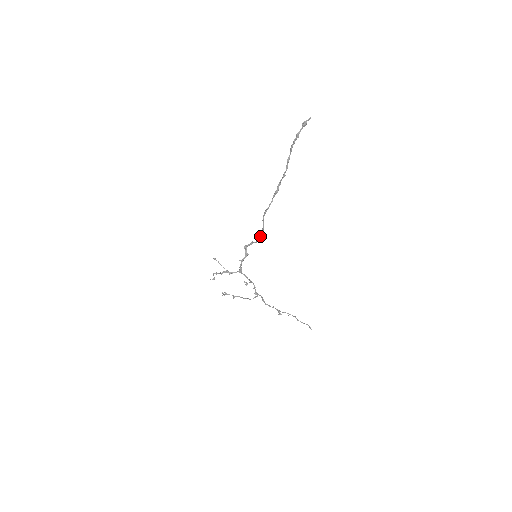
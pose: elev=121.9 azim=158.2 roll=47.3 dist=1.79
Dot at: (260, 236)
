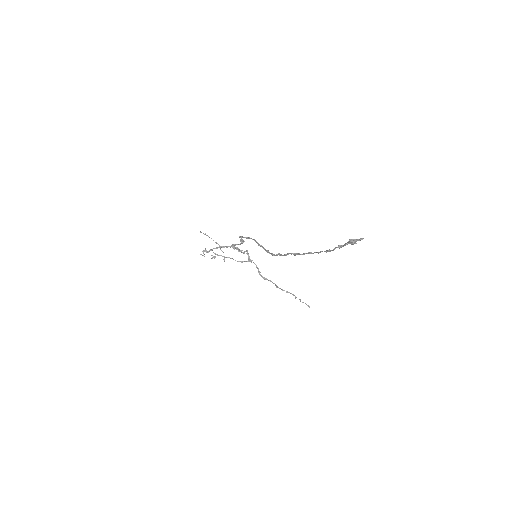
Dot at: (263, 248)
